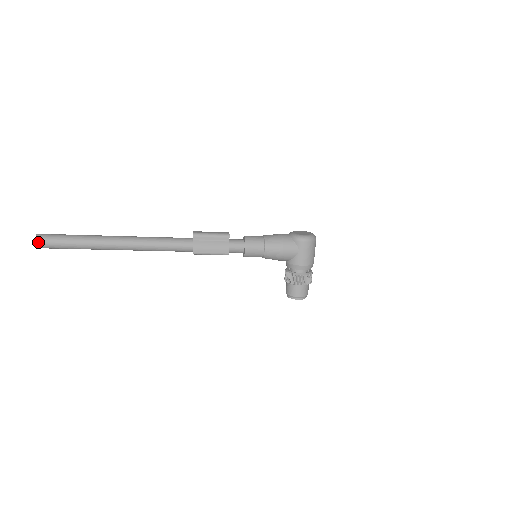
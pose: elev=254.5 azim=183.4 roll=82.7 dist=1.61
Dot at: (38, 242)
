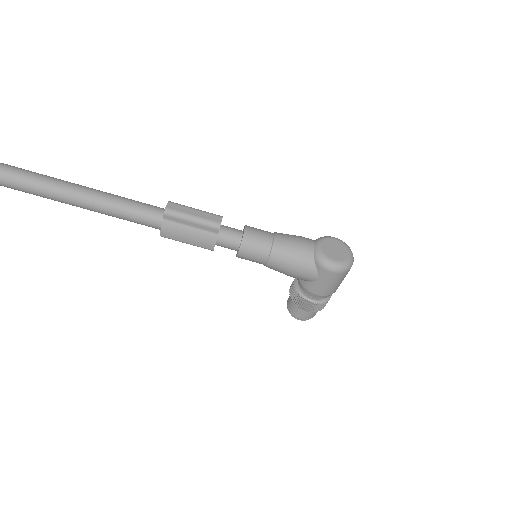
Dot at: out of frame
